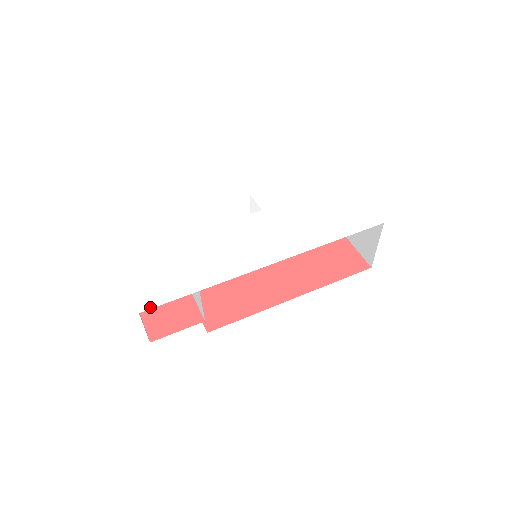
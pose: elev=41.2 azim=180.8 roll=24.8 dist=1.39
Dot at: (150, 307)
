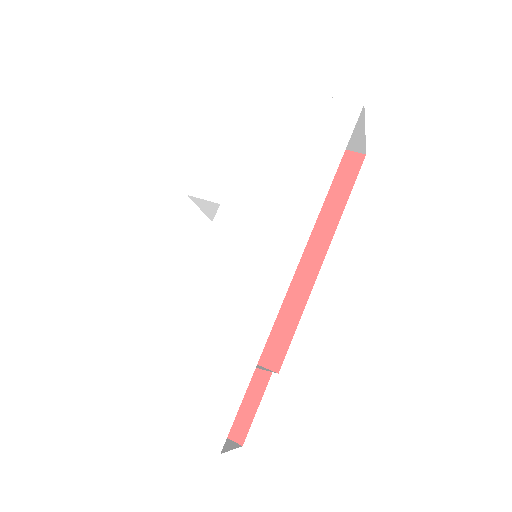
Dot at: (224, 436)
